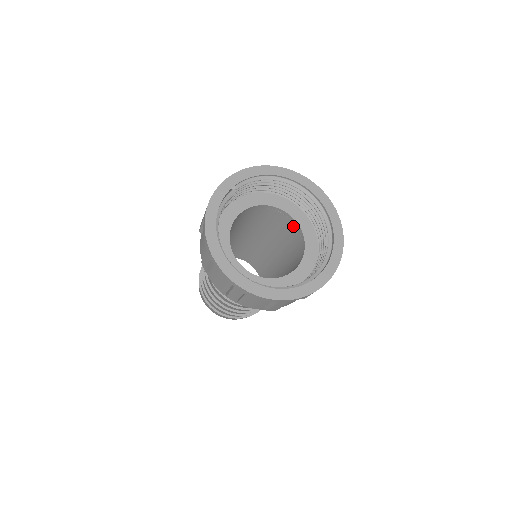
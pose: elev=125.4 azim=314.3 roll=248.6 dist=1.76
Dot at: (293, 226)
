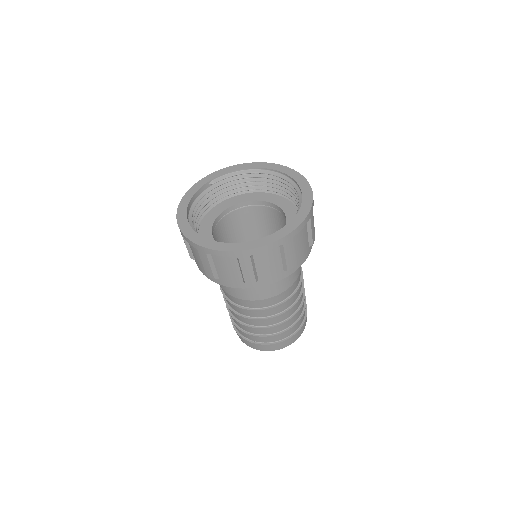
Dot at: (282, 216)
